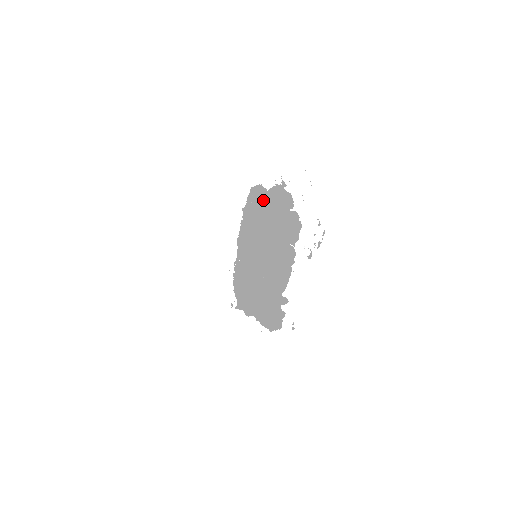
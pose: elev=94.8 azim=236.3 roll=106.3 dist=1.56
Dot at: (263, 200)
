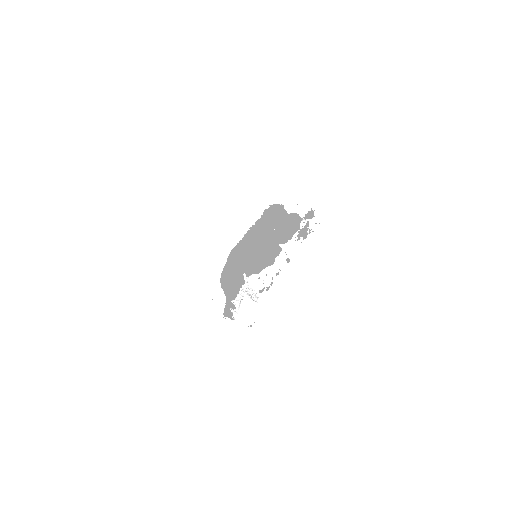
Dot at: (270, 221)
